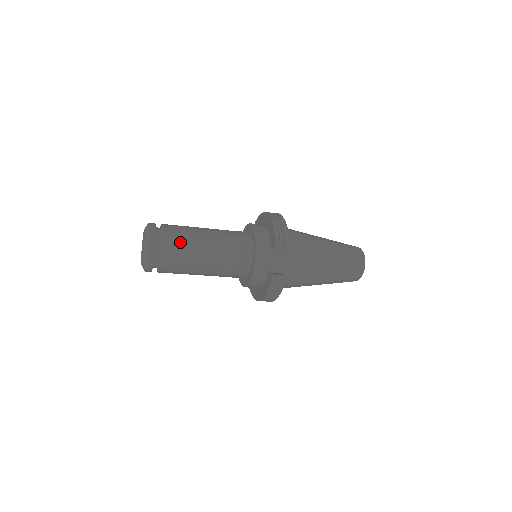
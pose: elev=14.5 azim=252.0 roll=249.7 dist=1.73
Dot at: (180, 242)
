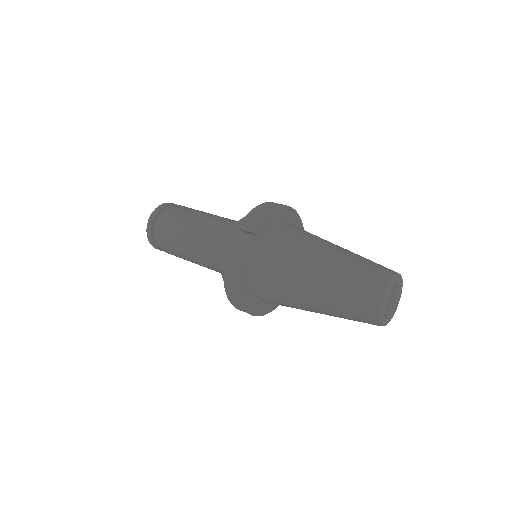
Dot at: (175, 217)
